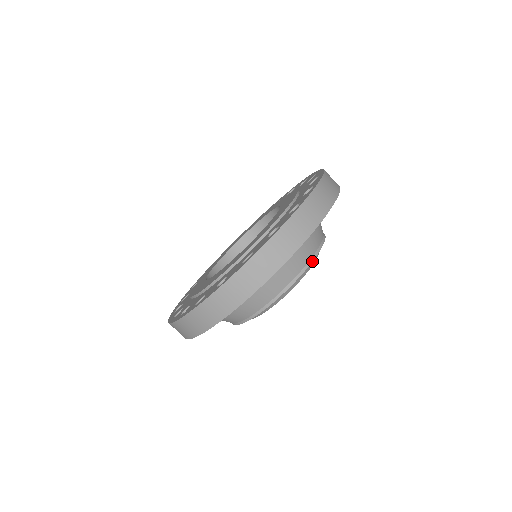
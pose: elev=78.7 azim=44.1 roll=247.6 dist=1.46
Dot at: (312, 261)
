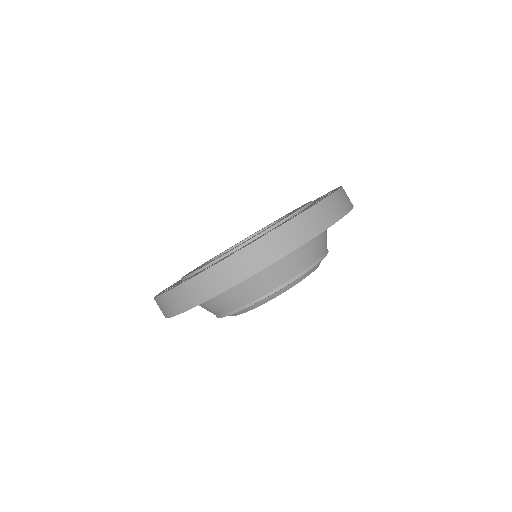
Dot at: occluded
